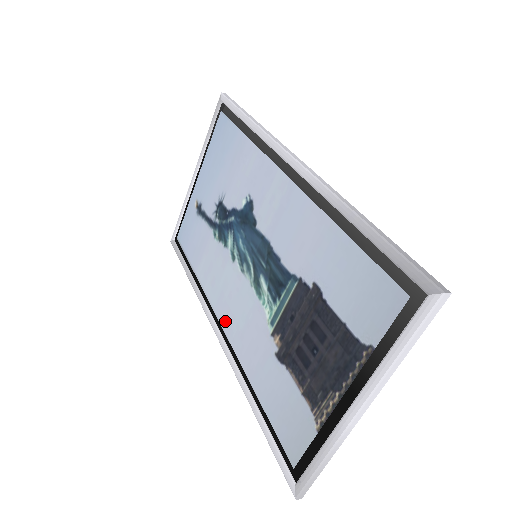
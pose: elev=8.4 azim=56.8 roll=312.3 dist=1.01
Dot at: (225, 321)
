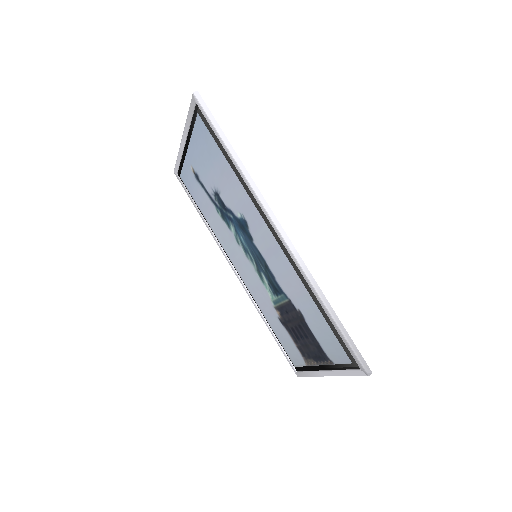
Dot at: (239, 272)
